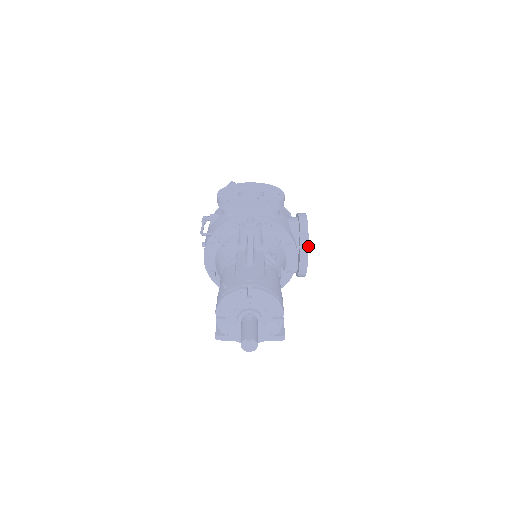
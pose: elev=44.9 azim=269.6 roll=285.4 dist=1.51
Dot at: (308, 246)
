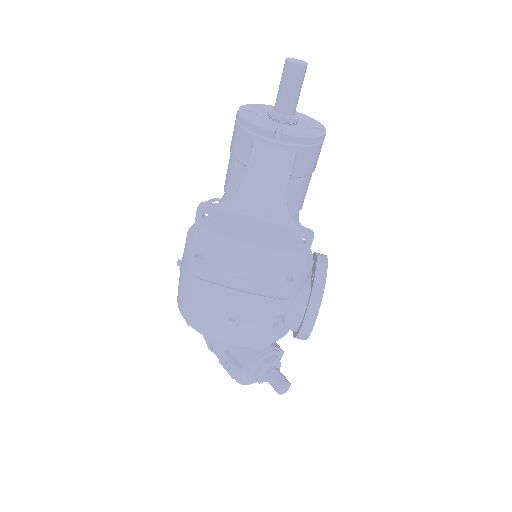
Dot at: (325, 255)
